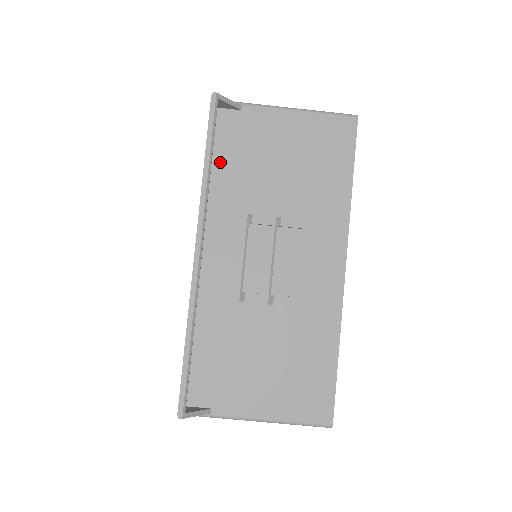
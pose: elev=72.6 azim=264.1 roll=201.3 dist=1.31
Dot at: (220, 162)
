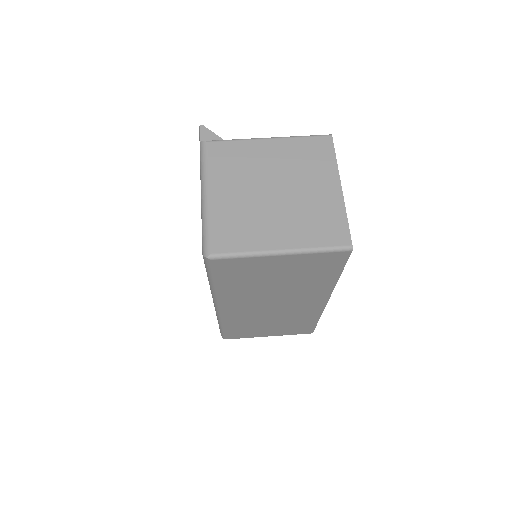
Dot at: occluded
